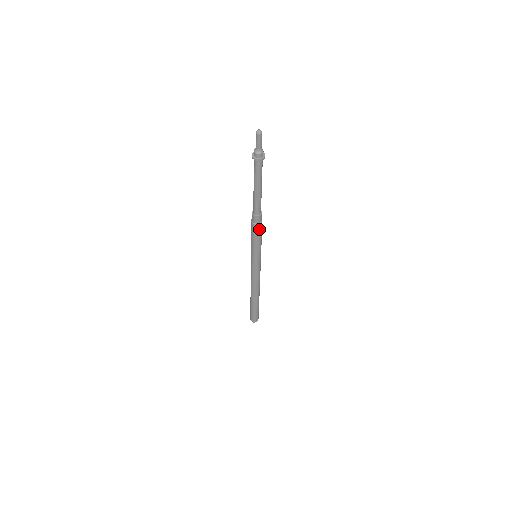
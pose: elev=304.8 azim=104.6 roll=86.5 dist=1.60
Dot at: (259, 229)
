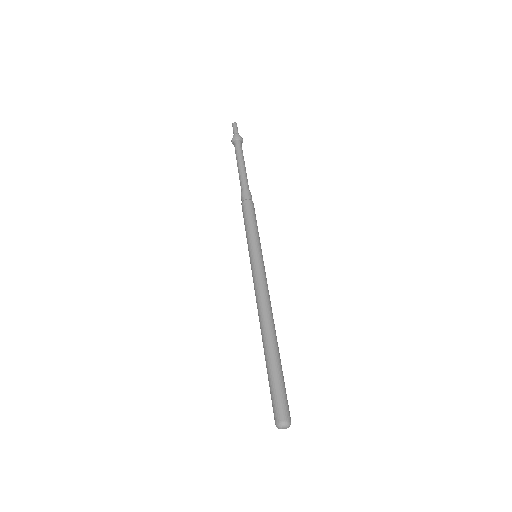
Dot at: (253, 207)
